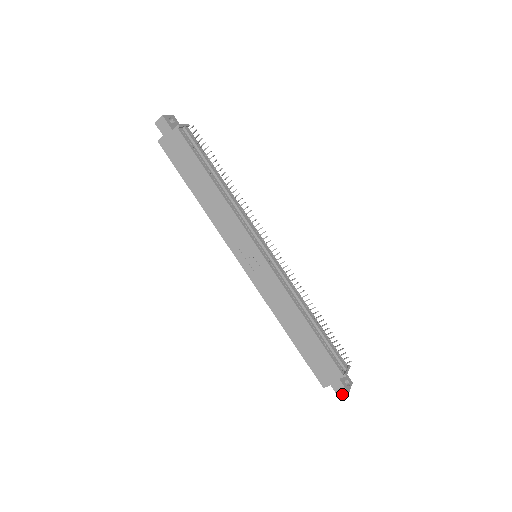
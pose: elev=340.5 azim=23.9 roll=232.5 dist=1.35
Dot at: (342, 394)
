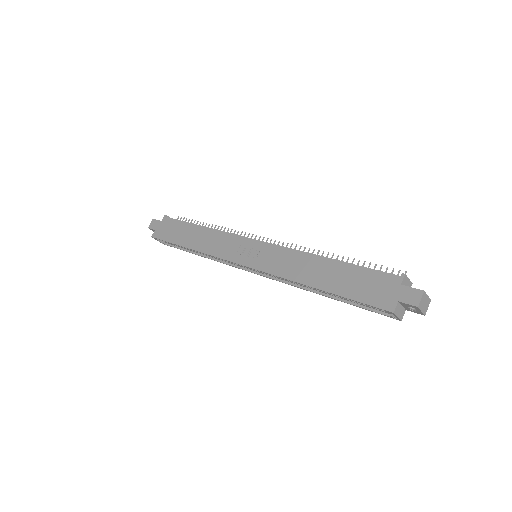
Dot at: (418, 299)
